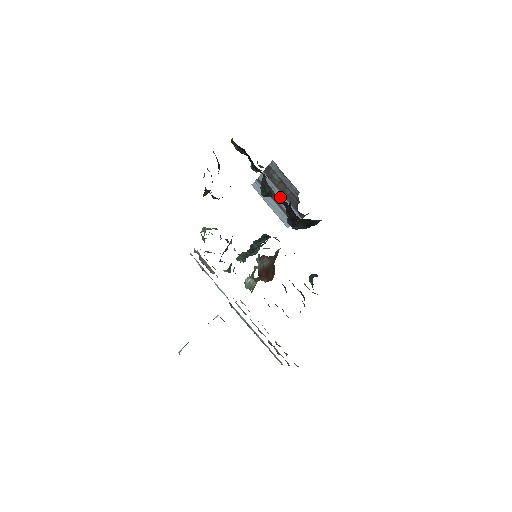
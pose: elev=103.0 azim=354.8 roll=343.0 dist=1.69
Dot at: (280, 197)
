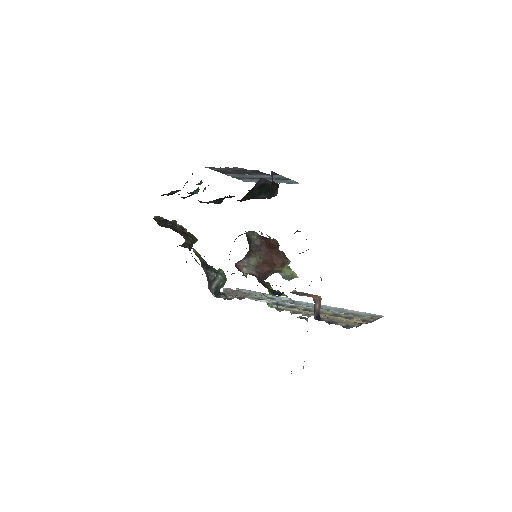
Dot at: (214, 200)
